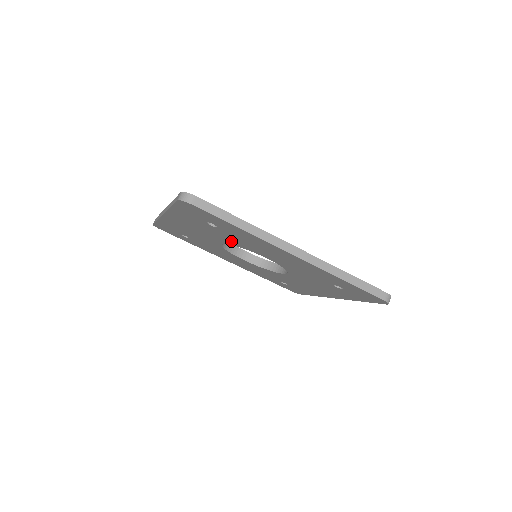
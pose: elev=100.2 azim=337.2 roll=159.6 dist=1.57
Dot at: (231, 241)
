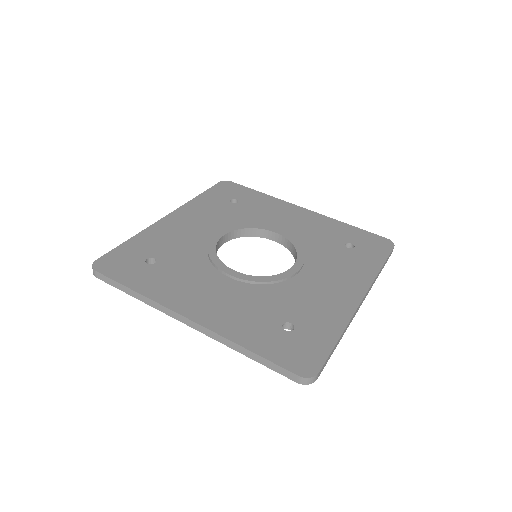
Dot at: occluded
